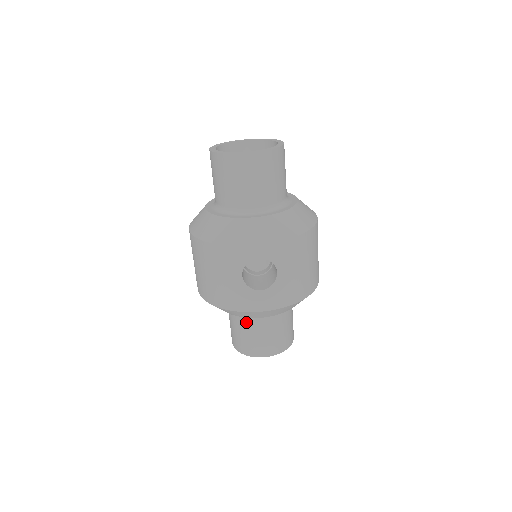
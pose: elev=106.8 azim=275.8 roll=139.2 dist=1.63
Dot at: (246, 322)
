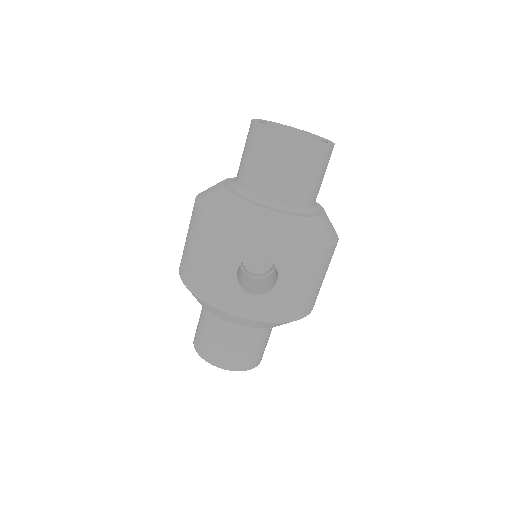
Dot at: (219, 324)
